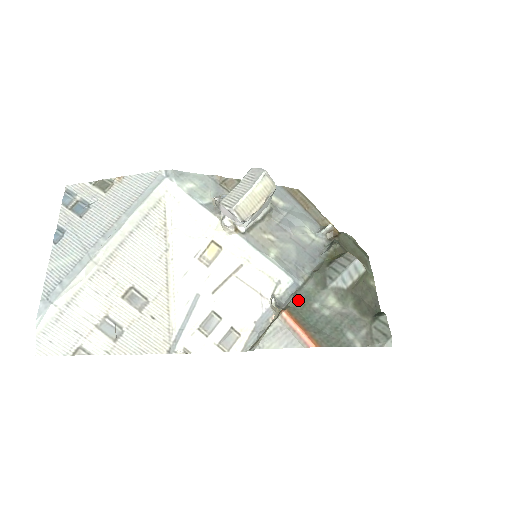
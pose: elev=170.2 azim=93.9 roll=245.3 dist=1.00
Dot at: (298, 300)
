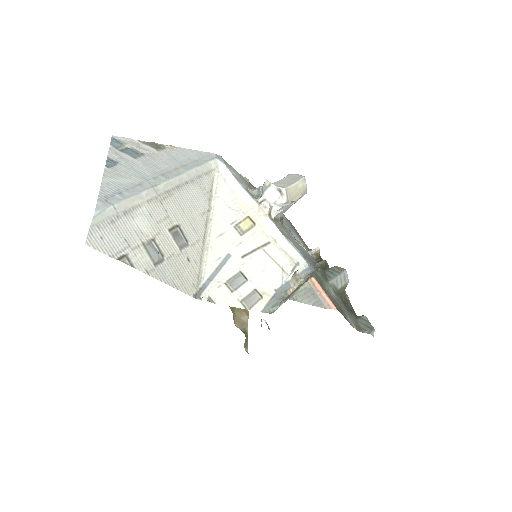
Dot at: (316, 277)
